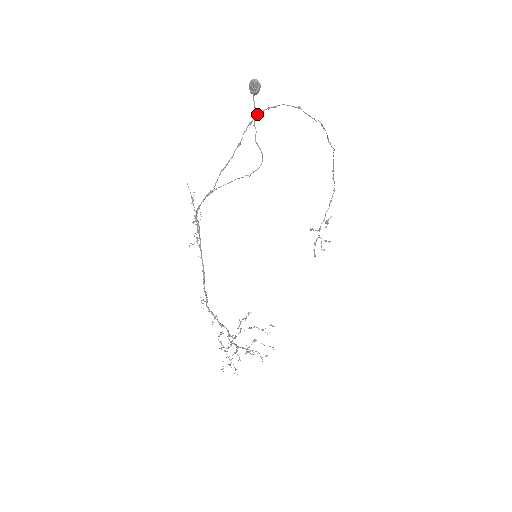
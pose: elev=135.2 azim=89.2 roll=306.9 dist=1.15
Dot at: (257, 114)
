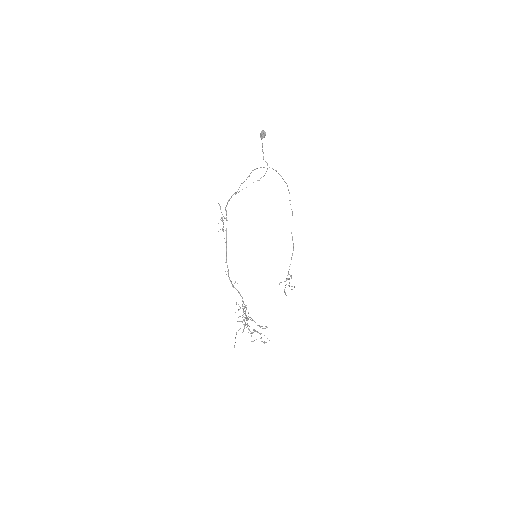
Dot at: (256, 168)
